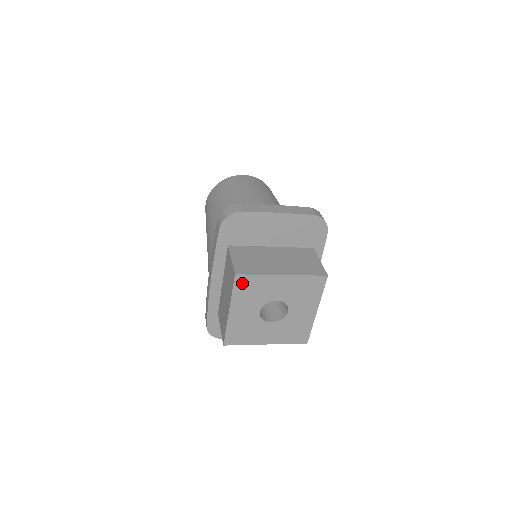
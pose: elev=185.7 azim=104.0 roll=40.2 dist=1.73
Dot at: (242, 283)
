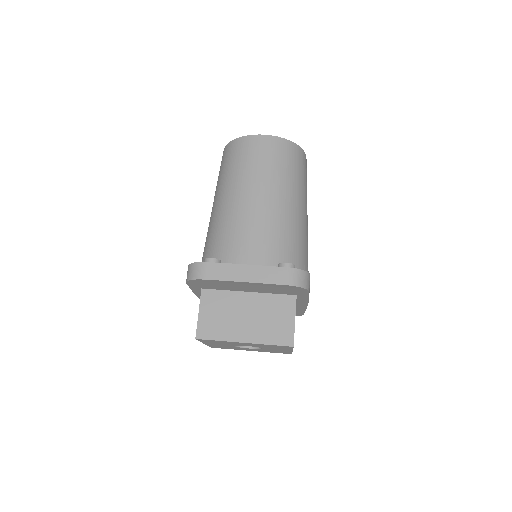
Dot at: (206, 340)
